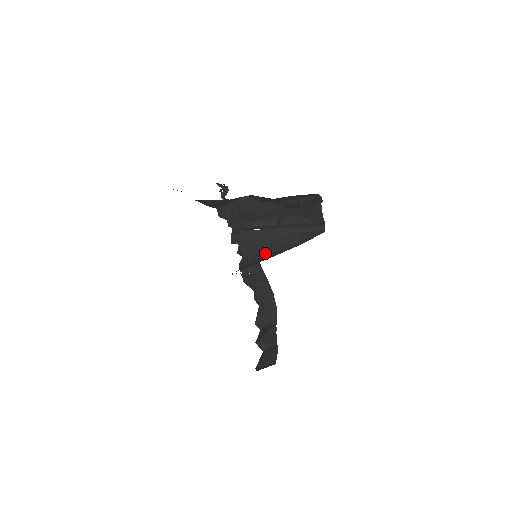
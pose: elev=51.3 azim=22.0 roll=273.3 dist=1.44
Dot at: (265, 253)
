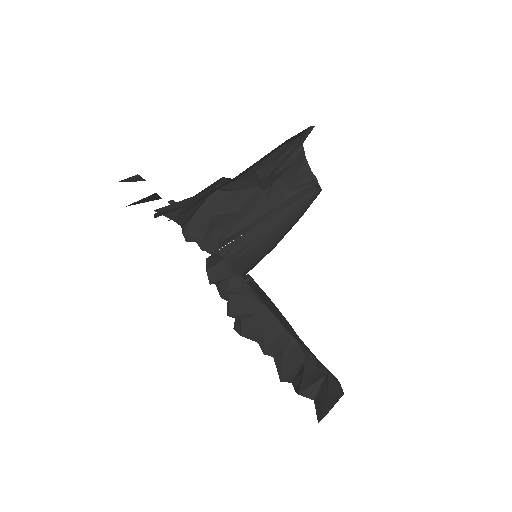
Dot at: (264, 252)
